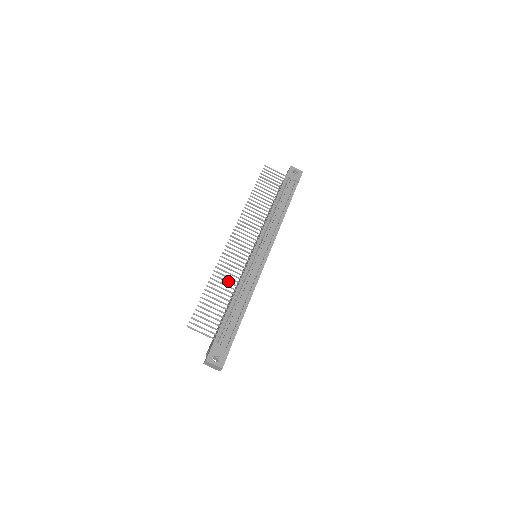
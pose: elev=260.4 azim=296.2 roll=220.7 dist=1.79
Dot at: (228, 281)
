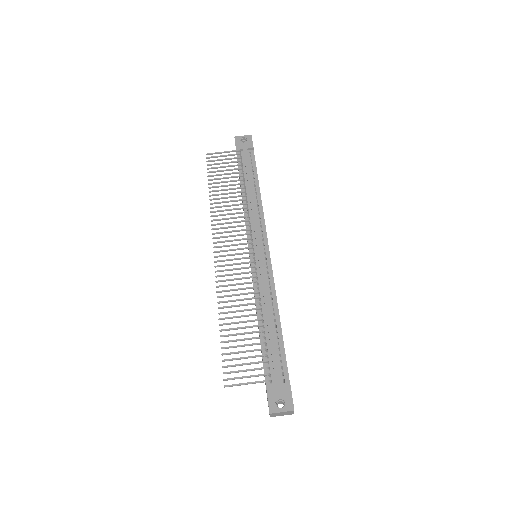
Dot at: (240, 304)
